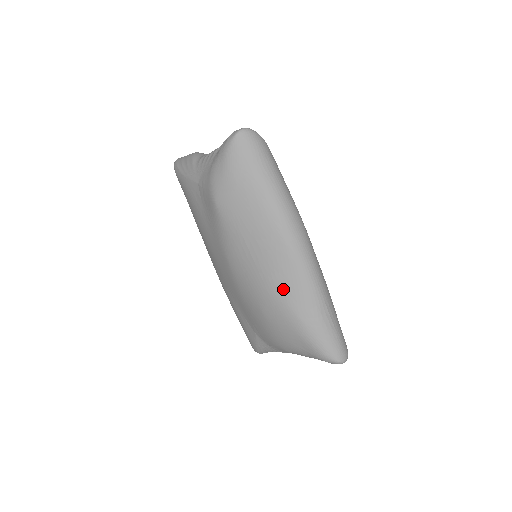
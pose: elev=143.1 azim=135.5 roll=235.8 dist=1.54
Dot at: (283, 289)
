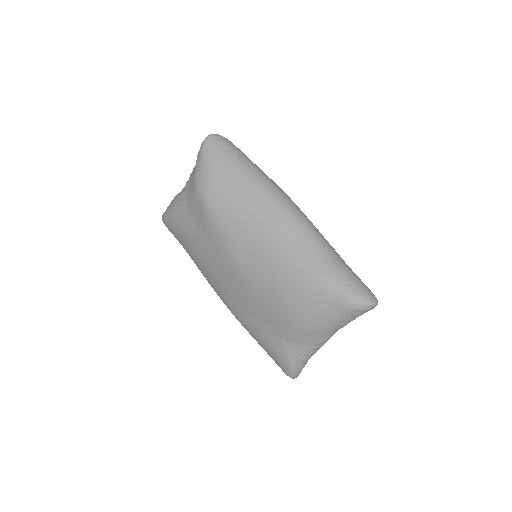
Dot at: (288, 249)
